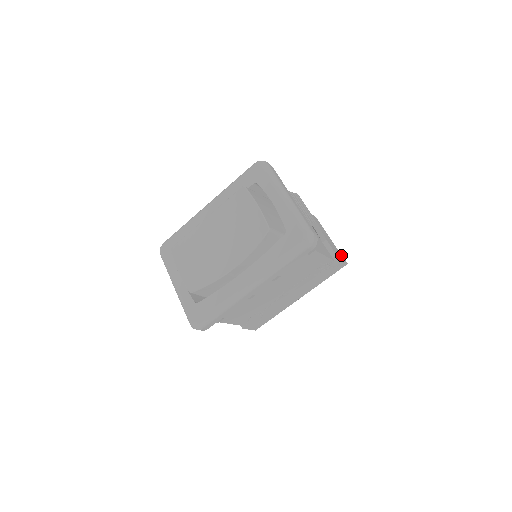
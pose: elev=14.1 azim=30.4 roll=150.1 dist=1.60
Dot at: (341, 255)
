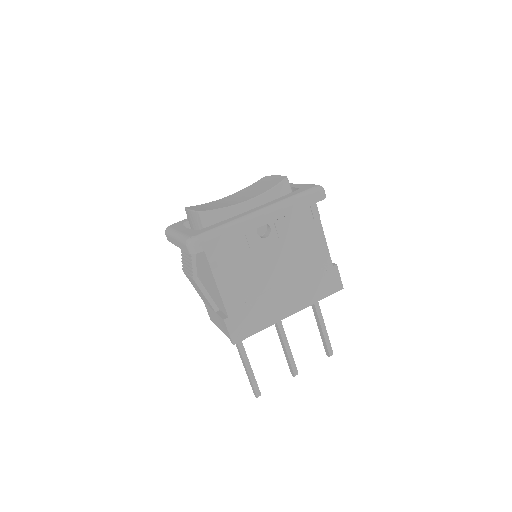
Dot at: occluded
